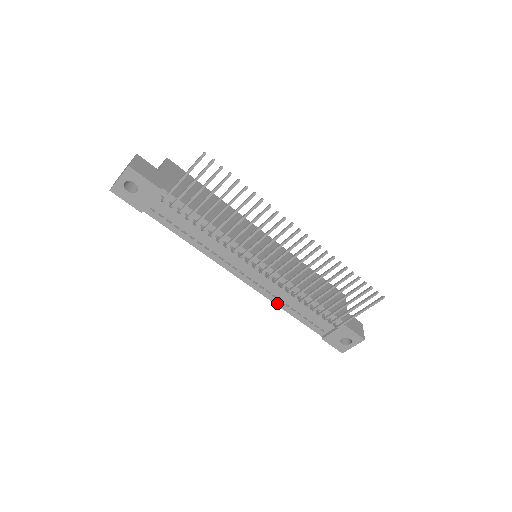
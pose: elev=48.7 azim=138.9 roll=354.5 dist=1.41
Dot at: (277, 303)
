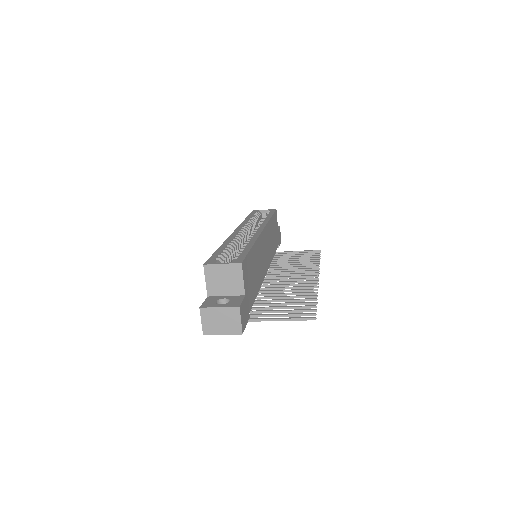
Dot at: occluded
